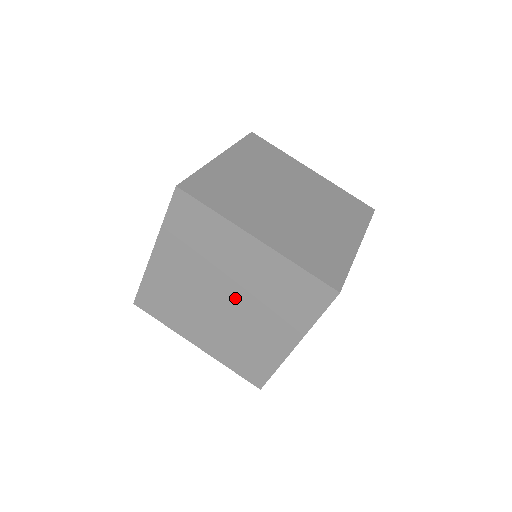
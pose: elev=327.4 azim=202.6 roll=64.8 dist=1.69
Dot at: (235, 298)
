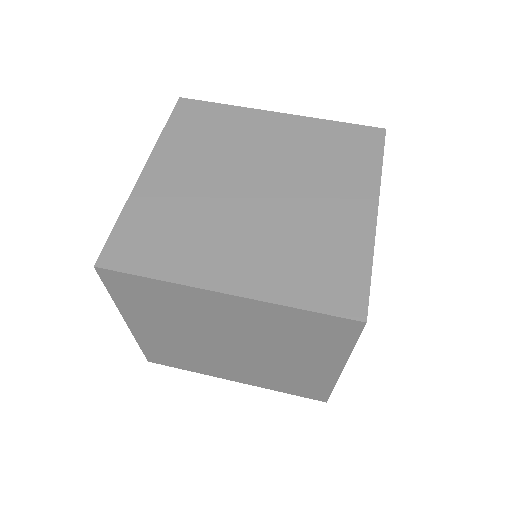
Dot at: (243, 344)
